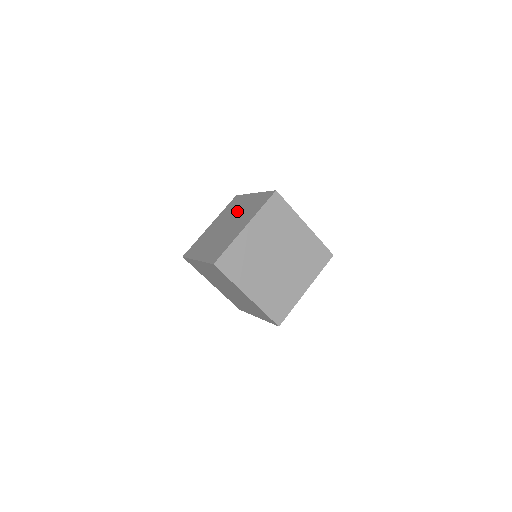
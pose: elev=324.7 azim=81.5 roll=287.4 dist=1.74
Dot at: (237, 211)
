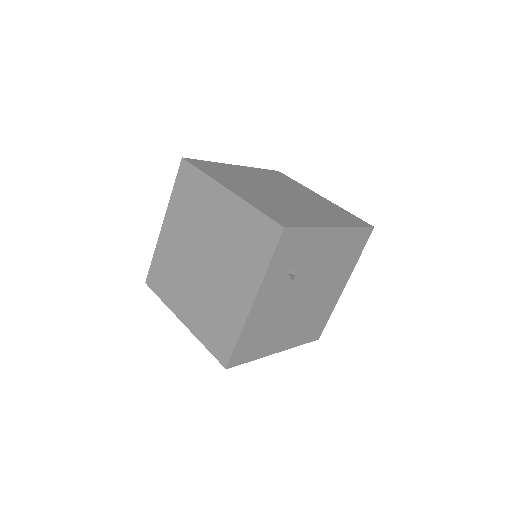
Dot at: occluded
